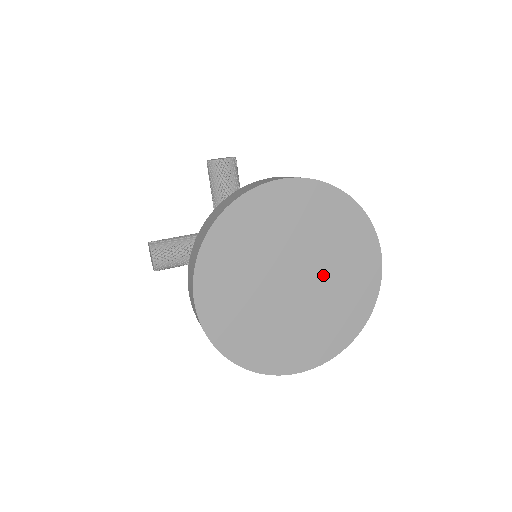
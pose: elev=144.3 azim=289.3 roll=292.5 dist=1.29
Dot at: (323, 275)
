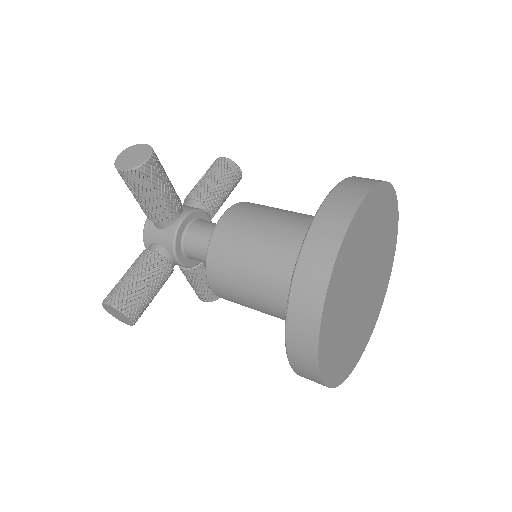
Dot at: (376, 262)
